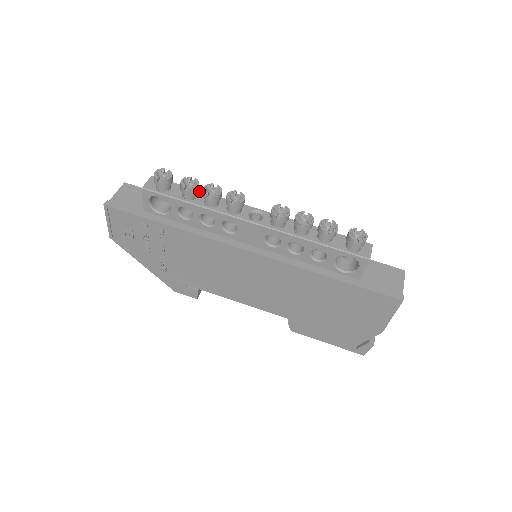
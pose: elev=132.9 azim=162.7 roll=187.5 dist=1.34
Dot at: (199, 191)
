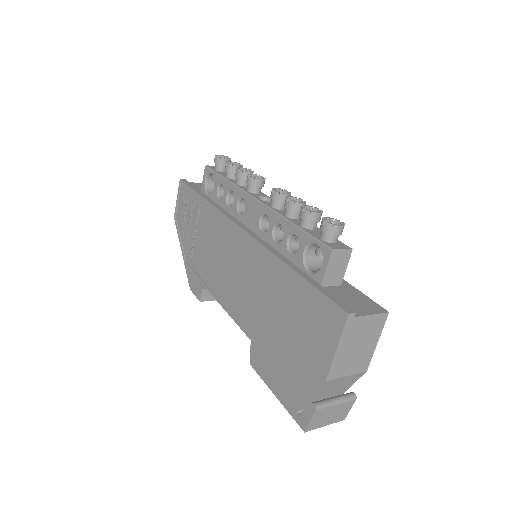
Dot at: occluded
